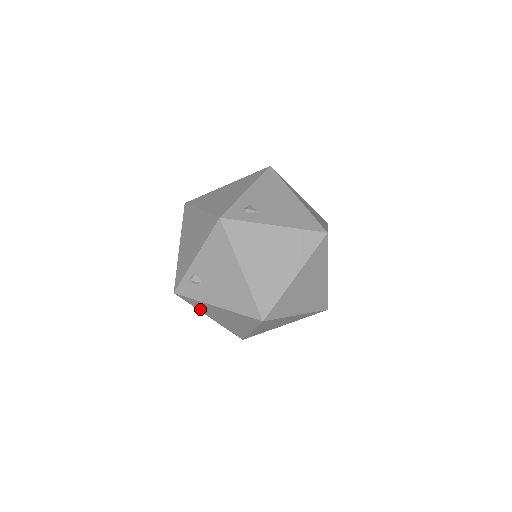
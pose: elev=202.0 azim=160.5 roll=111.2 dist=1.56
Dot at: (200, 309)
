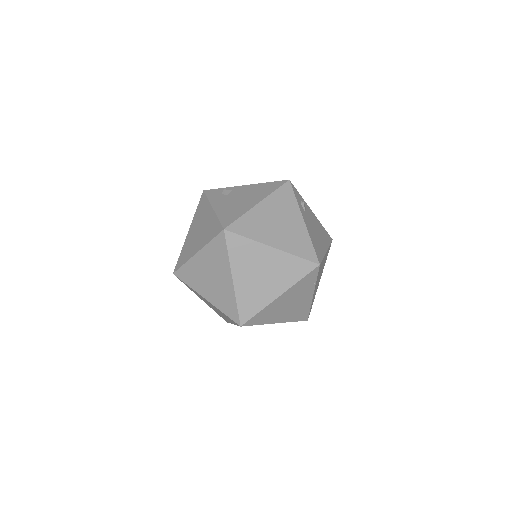
Dot at: (196, 216)
